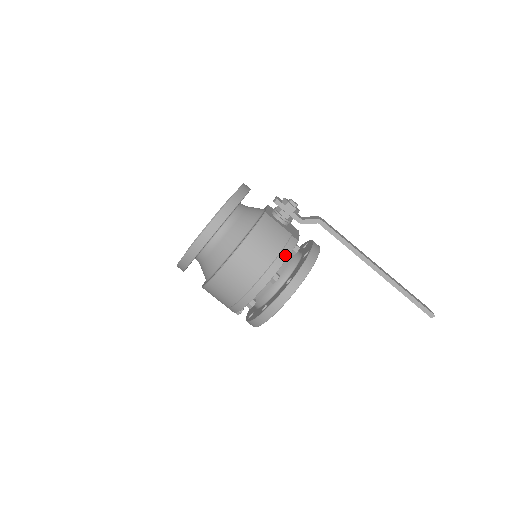
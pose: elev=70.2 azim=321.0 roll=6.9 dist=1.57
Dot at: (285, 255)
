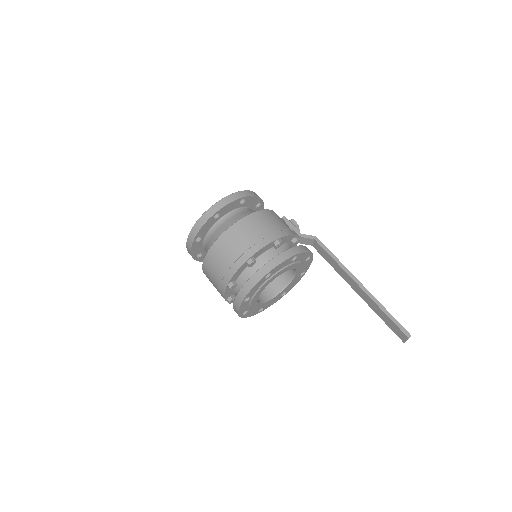
Dot at: (289, 233)
